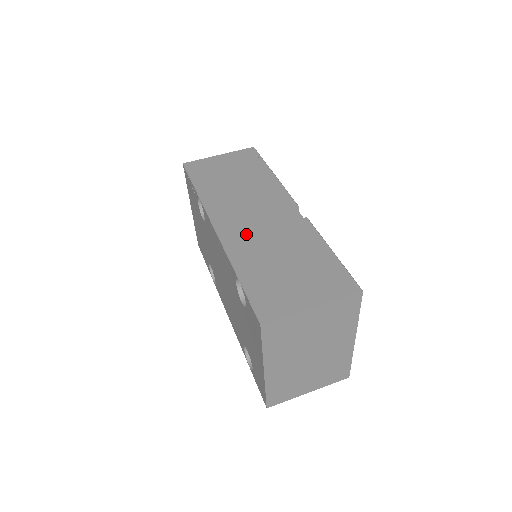
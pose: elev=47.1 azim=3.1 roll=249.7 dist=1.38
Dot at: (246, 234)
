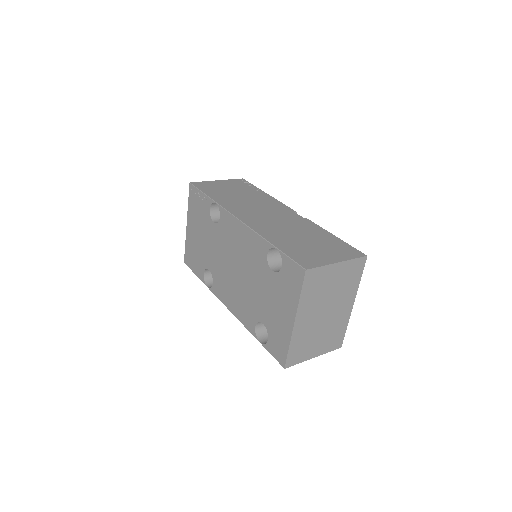
Dot at: (266, 224)
